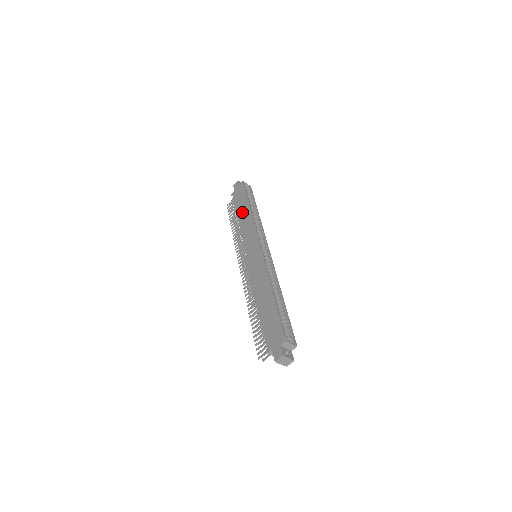
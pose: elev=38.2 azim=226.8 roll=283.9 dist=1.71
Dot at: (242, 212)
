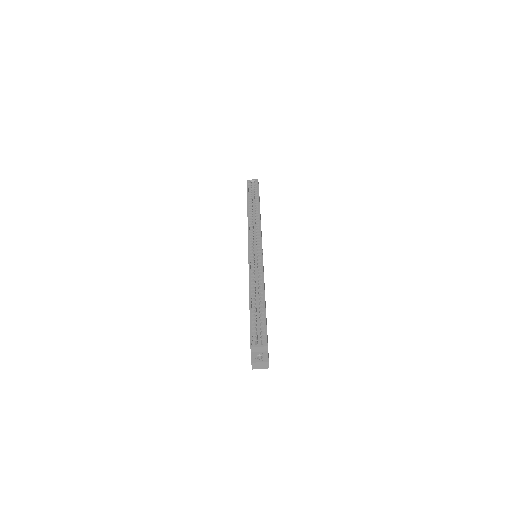
Dot at: occluded
